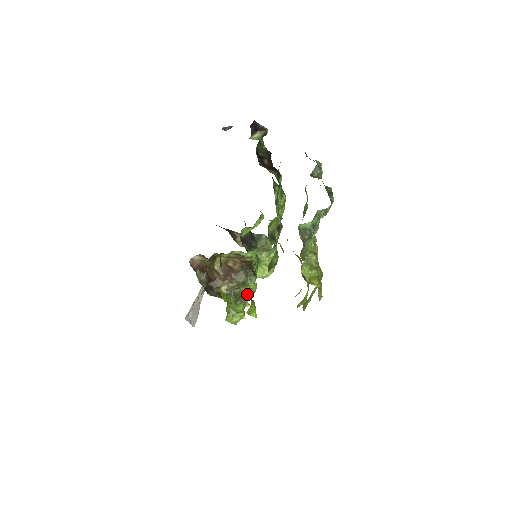
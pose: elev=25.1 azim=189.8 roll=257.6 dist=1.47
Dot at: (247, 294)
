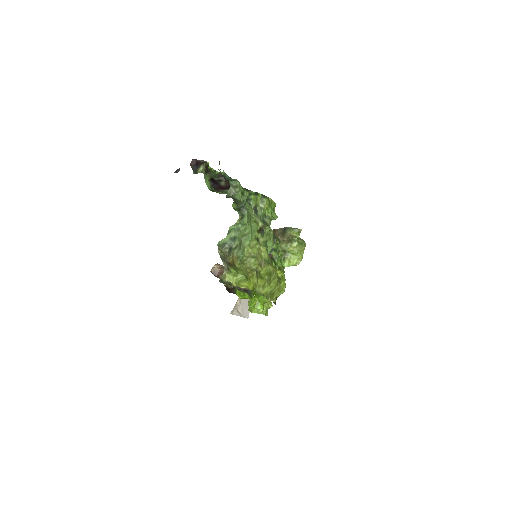
Dot at: occluded
